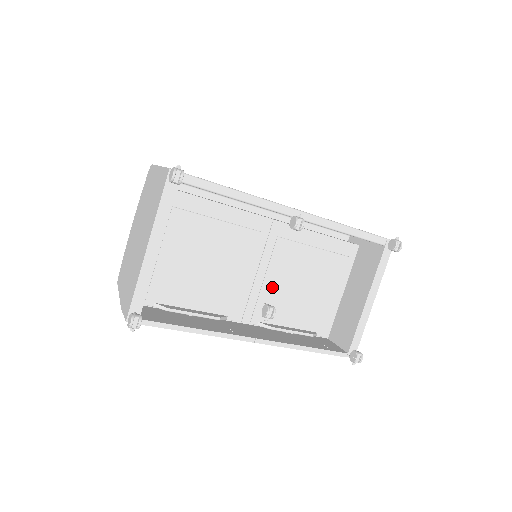
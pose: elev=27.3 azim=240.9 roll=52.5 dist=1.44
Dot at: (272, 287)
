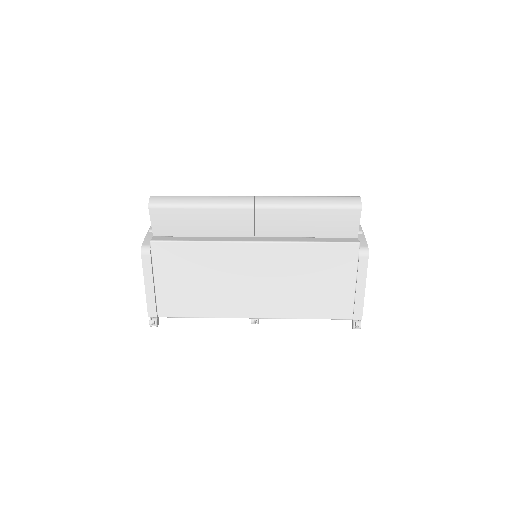
Dot at: occluded
